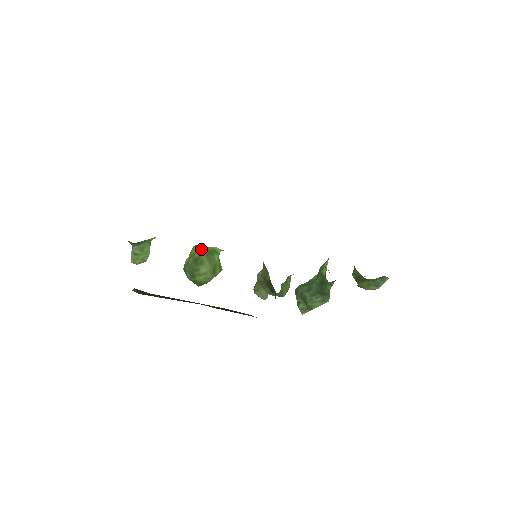
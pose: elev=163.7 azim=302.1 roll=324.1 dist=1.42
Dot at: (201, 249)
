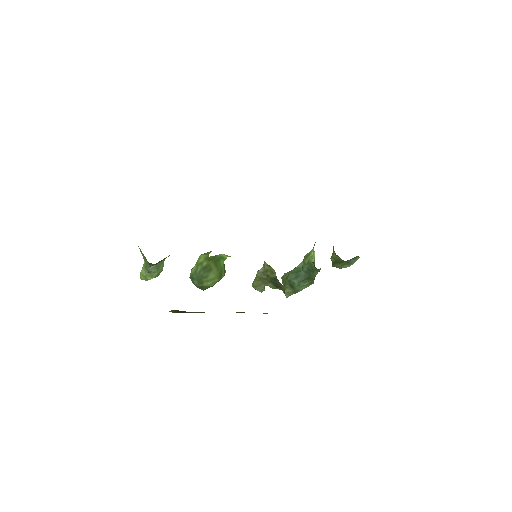
Dot at: (210, 258)
